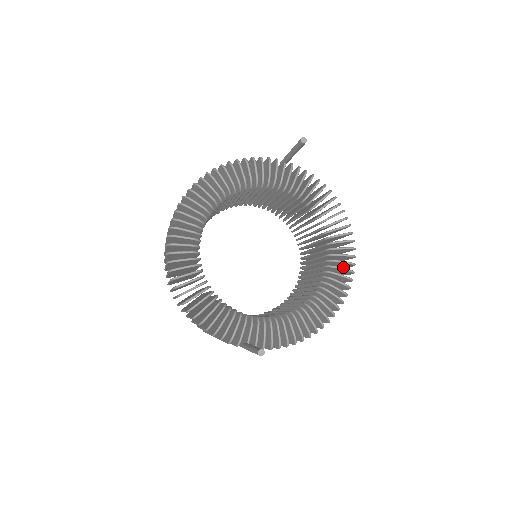
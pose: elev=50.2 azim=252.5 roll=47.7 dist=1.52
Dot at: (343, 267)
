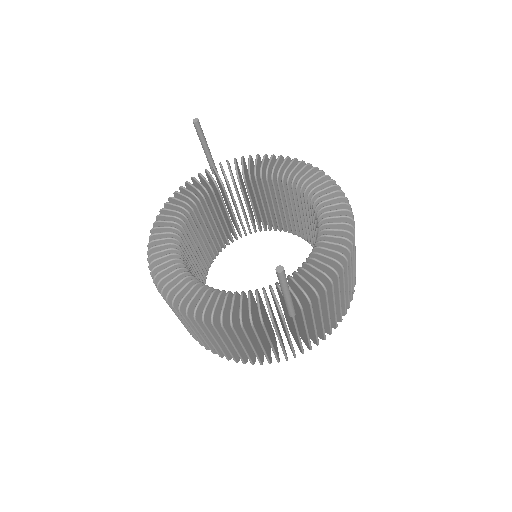
Dot at: occluded
